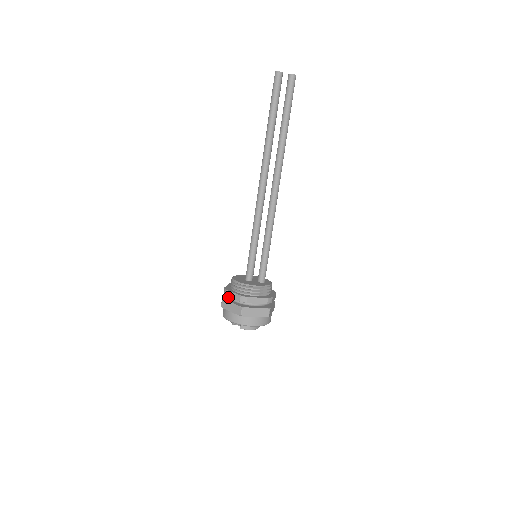
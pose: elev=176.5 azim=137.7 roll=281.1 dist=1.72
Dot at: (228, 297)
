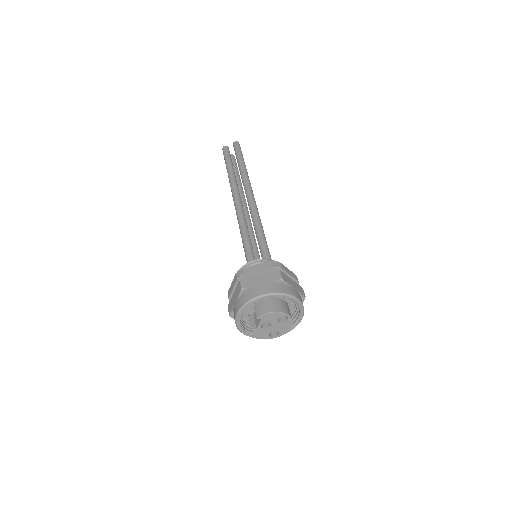
Dot at: occluded
